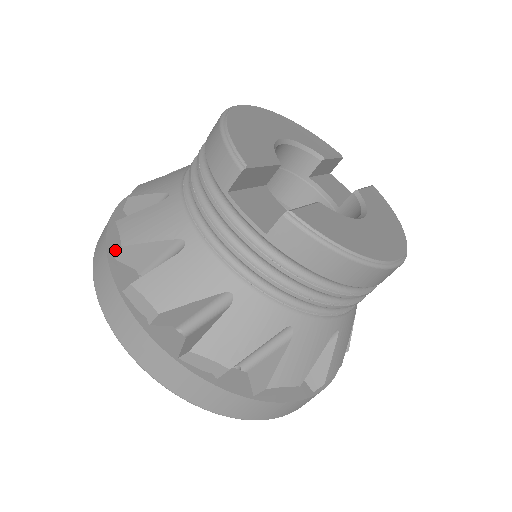
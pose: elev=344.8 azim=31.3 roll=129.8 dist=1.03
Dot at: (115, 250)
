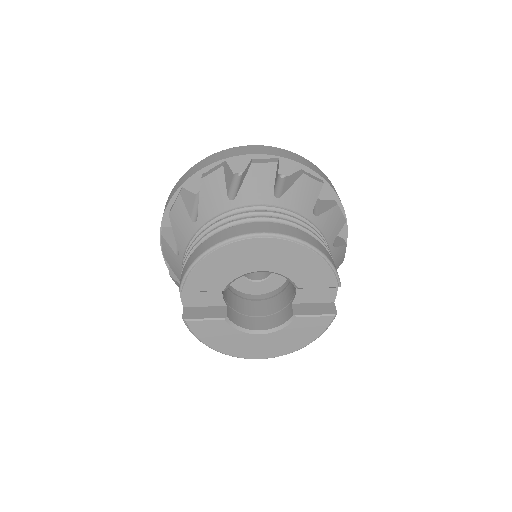
Dot at: (172, 205)
